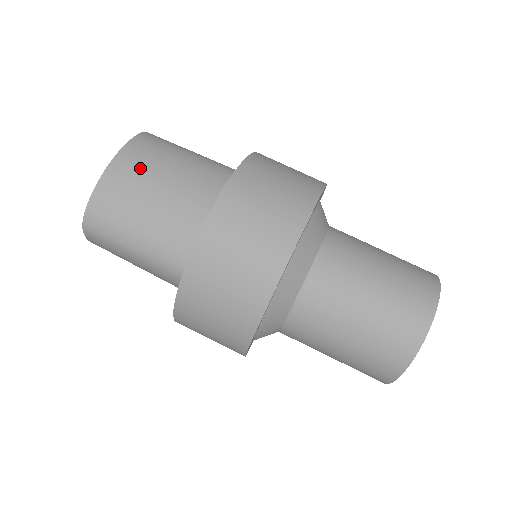
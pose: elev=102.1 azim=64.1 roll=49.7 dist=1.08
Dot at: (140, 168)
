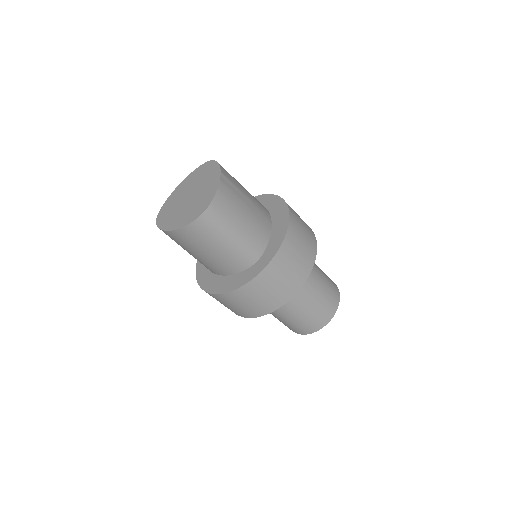
Dot at: (186, 242)
